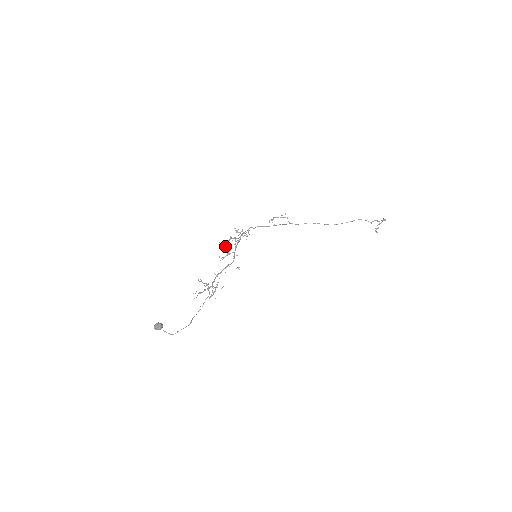
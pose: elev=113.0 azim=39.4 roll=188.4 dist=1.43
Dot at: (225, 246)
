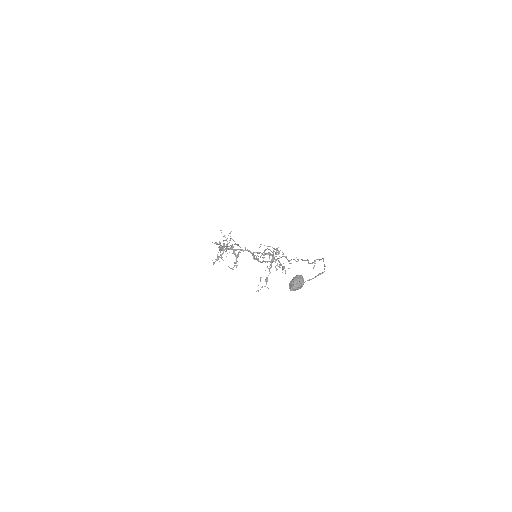
Dot at: (228, 246)
